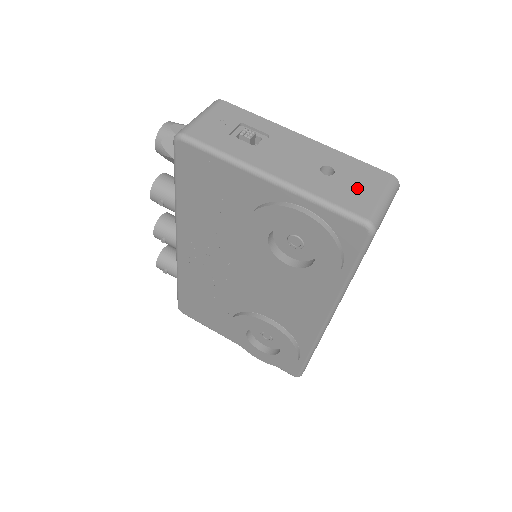
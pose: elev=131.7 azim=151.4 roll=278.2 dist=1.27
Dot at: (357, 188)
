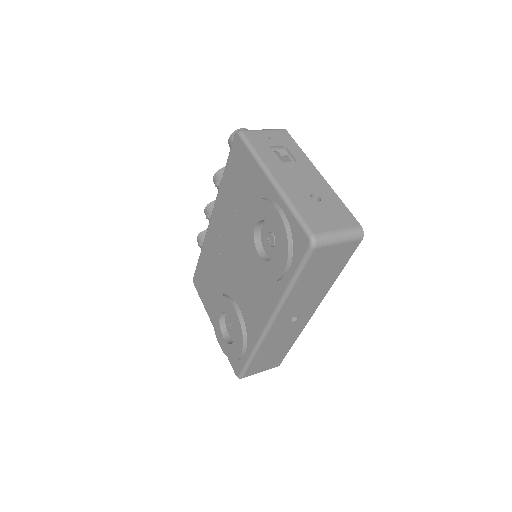
Dot at: (326, 217)
